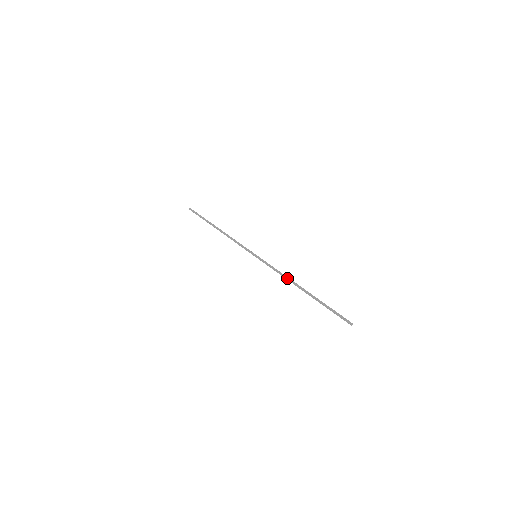
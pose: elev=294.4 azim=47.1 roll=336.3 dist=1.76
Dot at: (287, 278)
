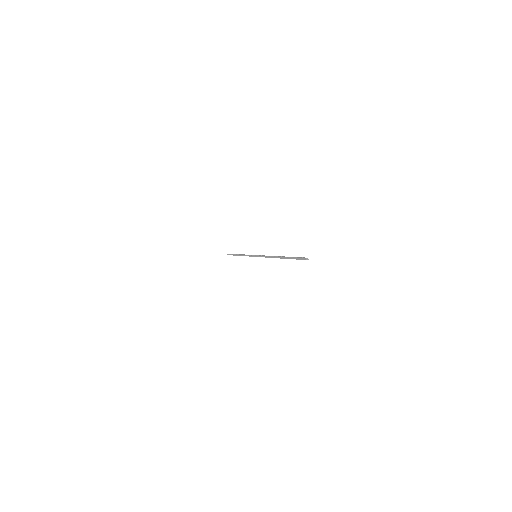
Dot at: (271, 256)
